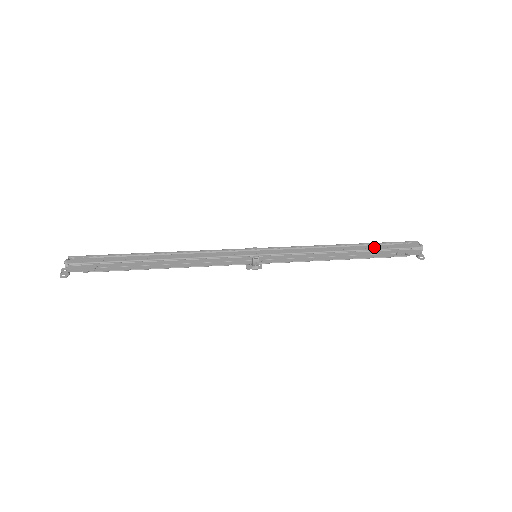
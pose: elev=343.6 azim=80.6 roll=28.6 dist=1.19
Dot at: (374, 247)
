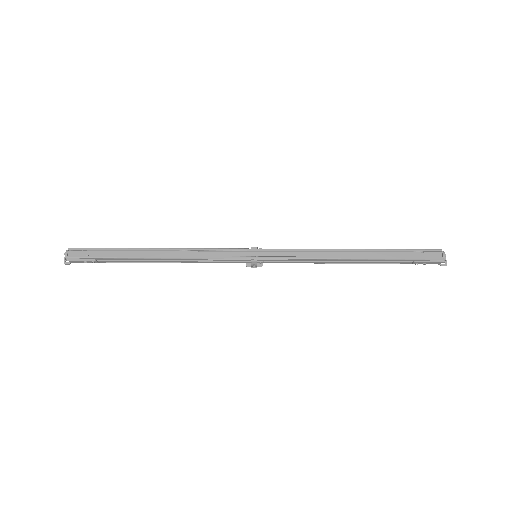
Dot at: (388, 255)
